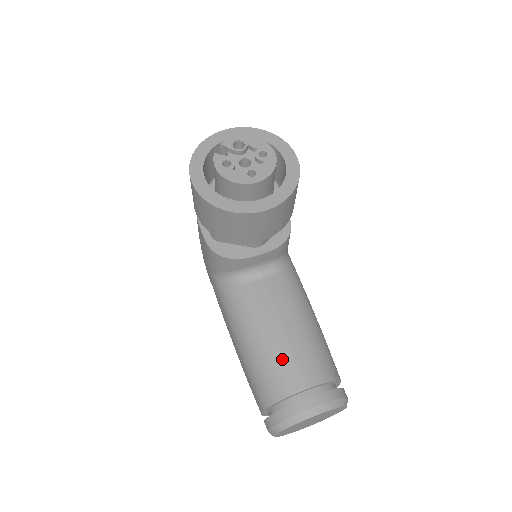
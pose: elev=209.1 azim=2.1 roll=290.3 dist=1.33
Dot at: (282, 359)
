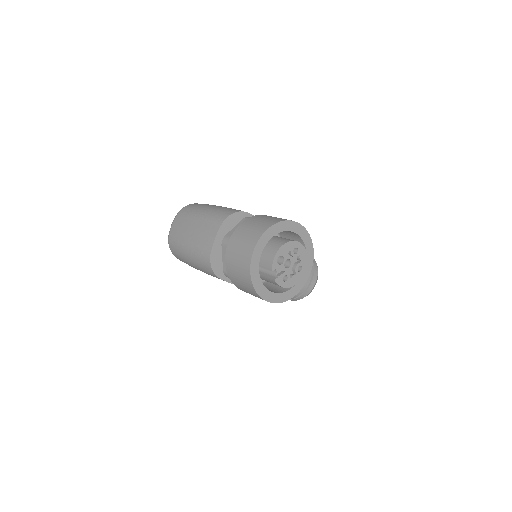
Dot at: occluded
